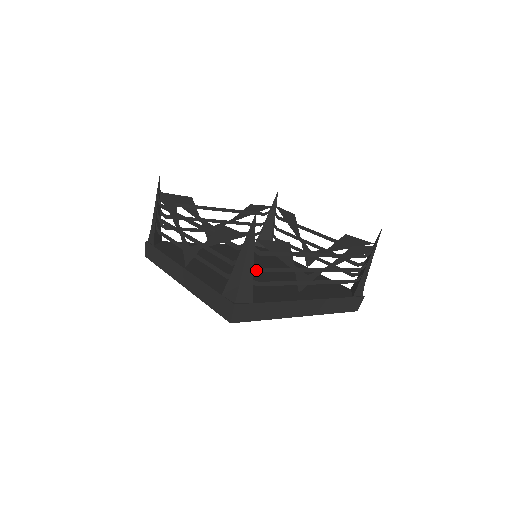
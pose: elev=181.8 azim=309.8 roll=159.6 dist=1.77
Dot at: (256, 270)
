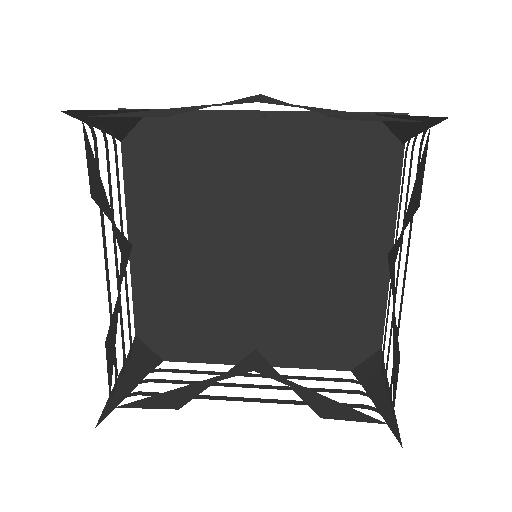
Dot at: (147, 380)
